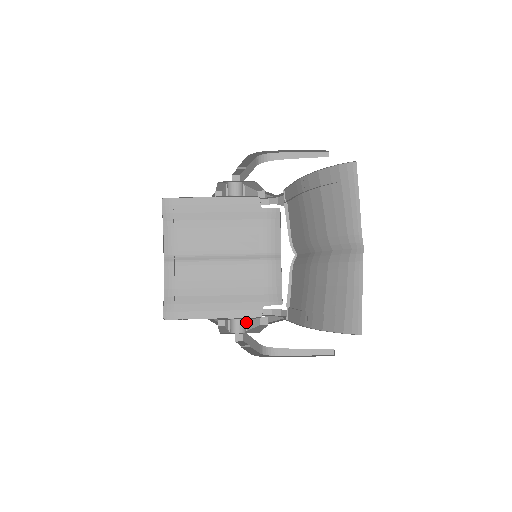
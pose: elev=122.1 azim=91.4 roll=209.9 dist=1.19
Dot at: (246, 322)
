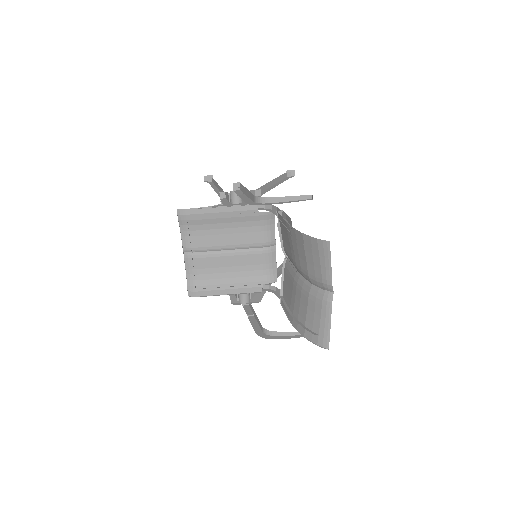
Dot at: (250, 293)
